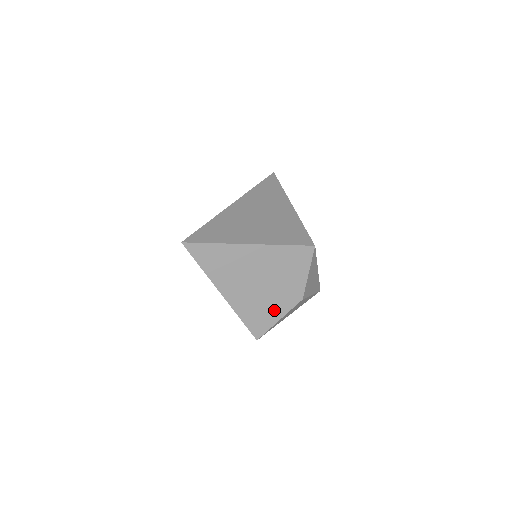
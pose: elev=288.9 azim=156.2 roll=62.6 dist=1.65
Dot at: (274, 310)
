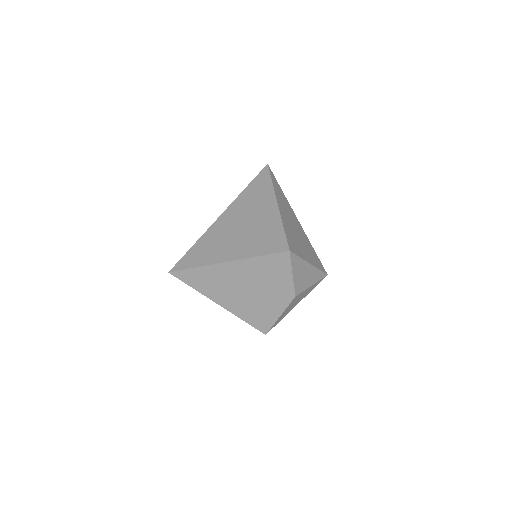
Dot at: (272, 309)
